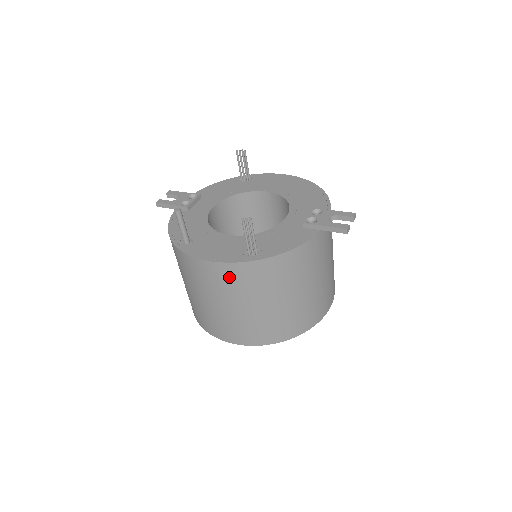
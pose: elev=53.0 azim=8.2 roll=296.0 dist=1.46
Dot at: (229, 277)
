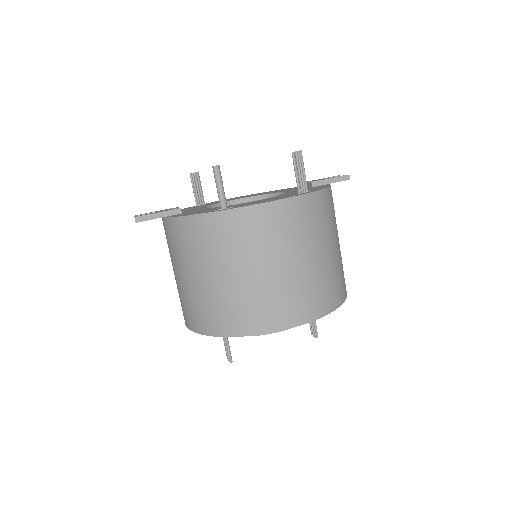
Dot at: (295, 217)
